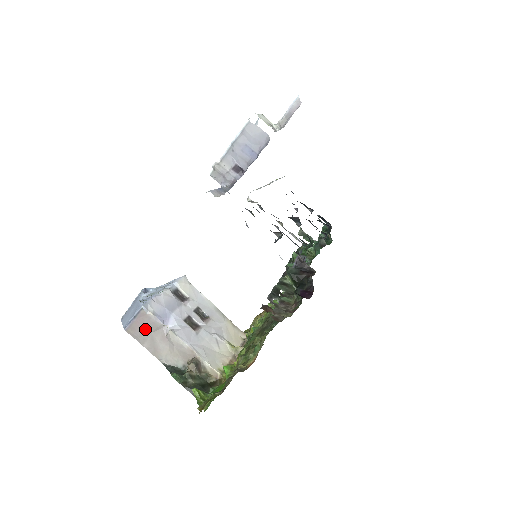
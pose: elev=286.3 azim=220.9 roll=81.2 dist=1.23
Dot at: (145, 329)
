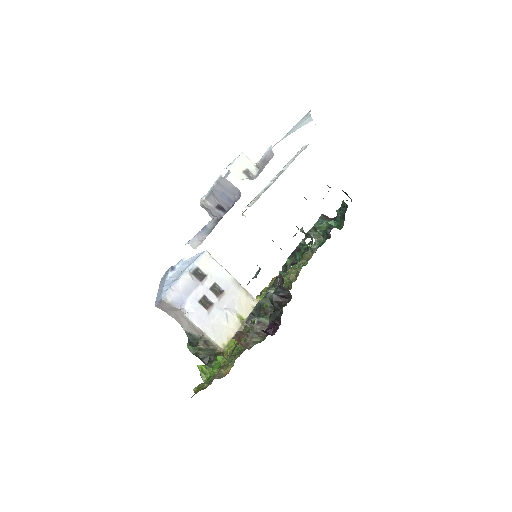
Dot at: (168, 309)
